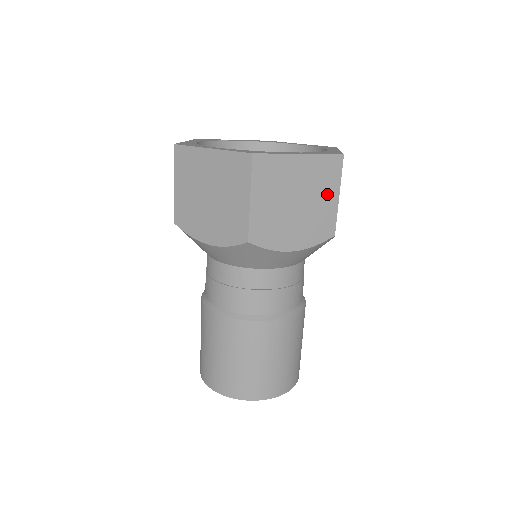
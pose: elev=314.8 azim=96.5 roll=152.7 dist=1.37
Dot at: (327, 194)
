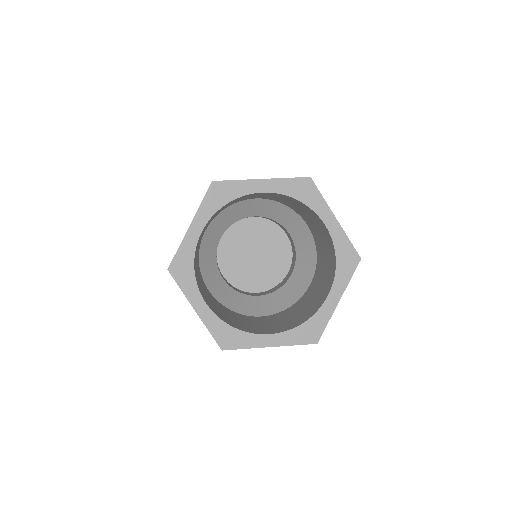
Dot at: occluded
